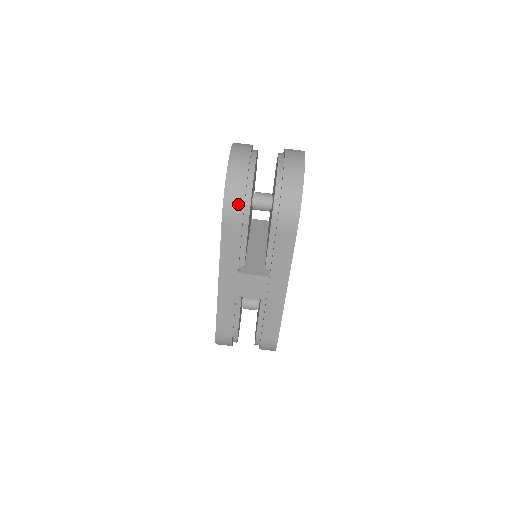
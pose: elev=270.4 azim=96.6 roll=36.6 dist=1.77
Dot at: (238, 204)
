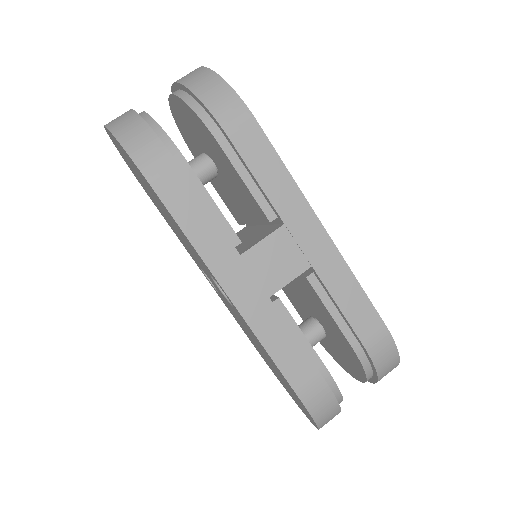
Dot at: (153, 147)
